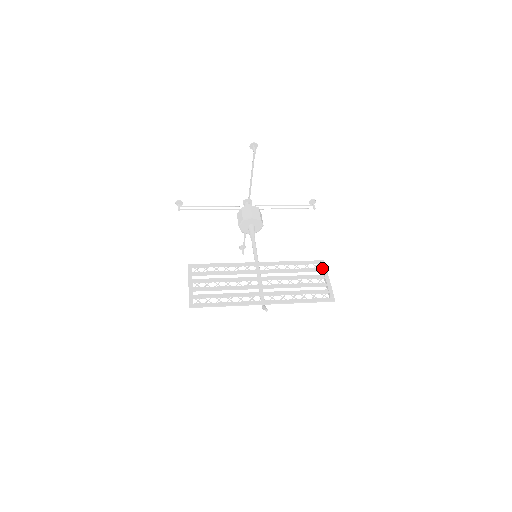
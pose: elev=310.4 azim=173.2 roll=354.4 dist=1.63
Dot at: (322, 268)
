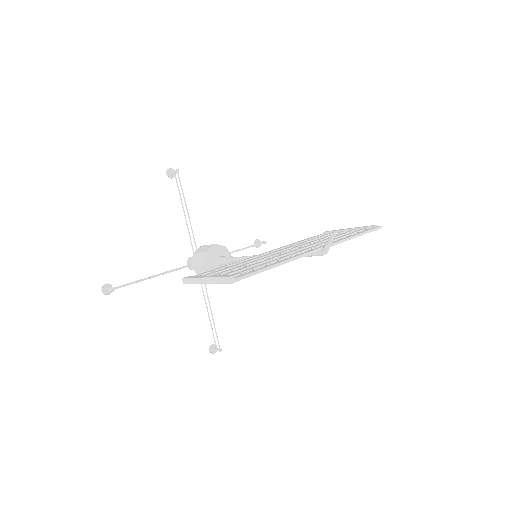
Dot at: (334, 231)
